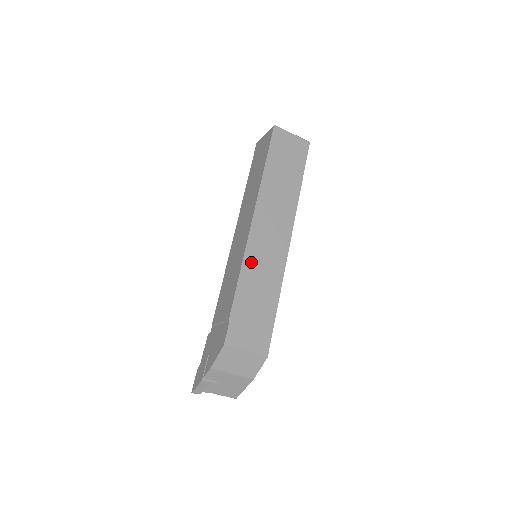
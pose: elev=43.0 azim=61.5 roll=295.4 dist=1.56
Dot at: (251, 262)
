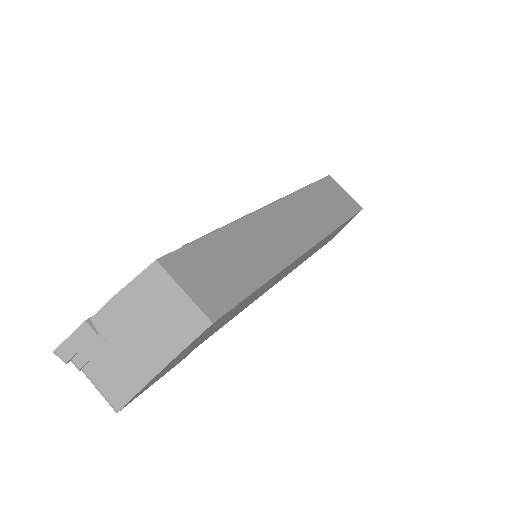
Dot at: (249, 227)
